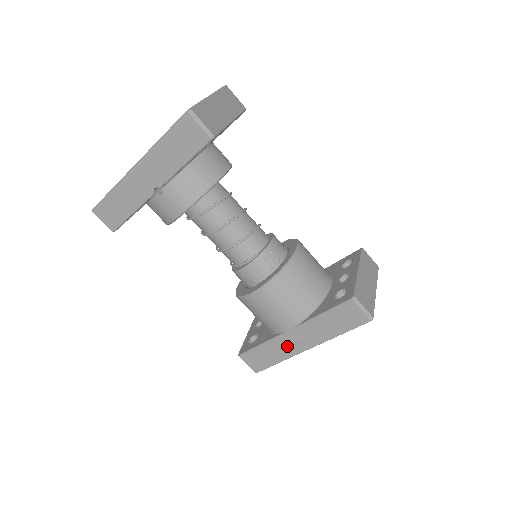
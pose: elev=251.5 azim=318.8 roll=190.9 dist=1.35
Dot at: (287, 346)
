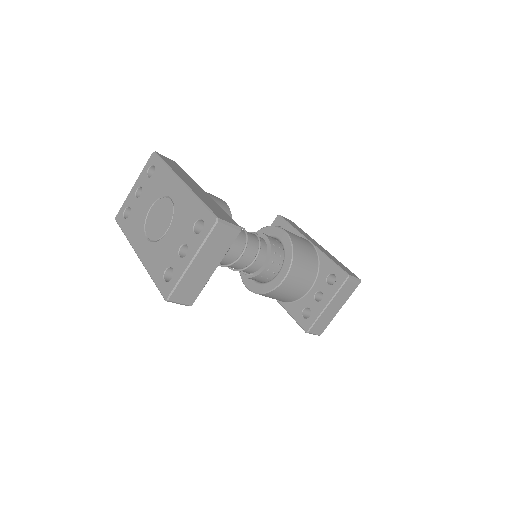
Dot at: occluded
